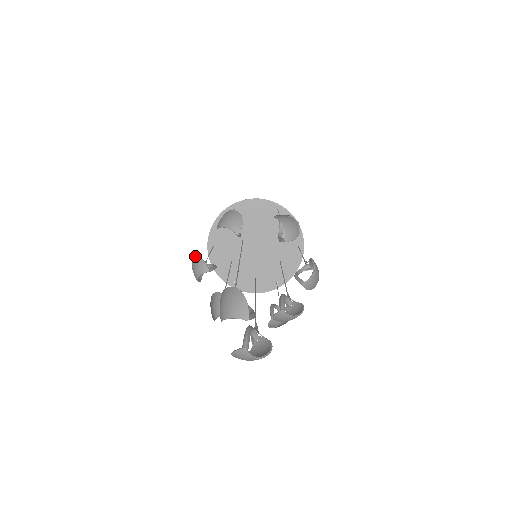
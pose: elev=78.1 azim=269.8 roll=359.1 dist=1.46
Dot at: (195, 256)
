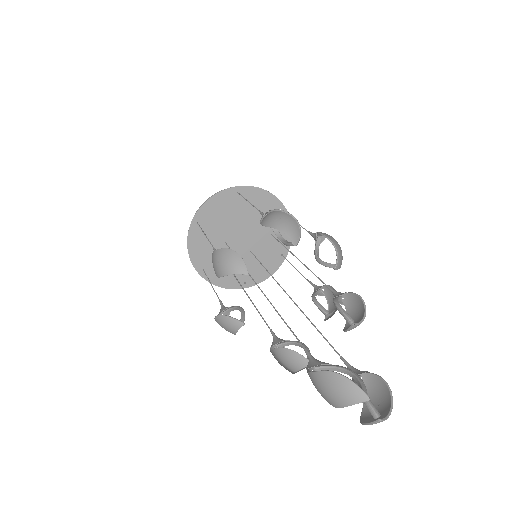
Dot at: (216, 316)
